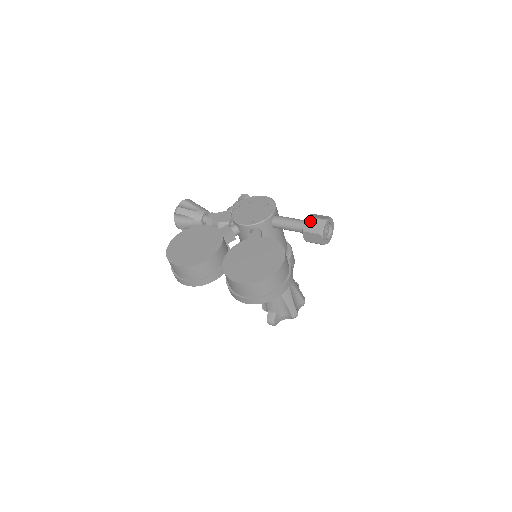
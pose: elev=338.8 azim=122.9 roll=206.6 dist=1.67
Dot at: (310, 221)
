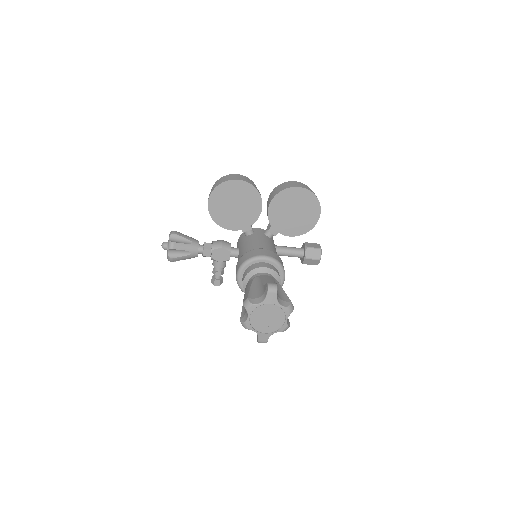
Dot at: occluded
